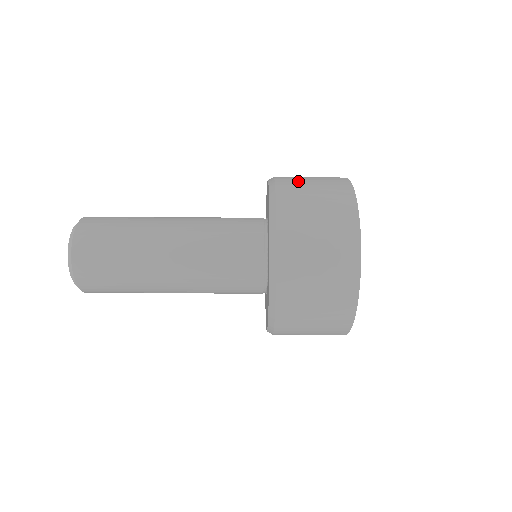
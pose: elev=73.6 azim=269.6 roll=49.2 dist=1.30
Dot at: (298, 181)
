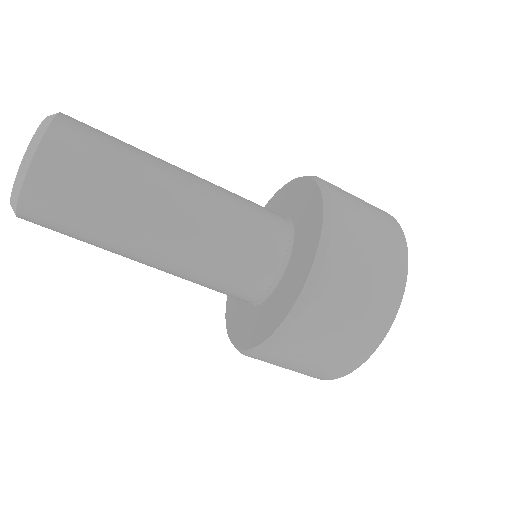
Dot at: occluded
